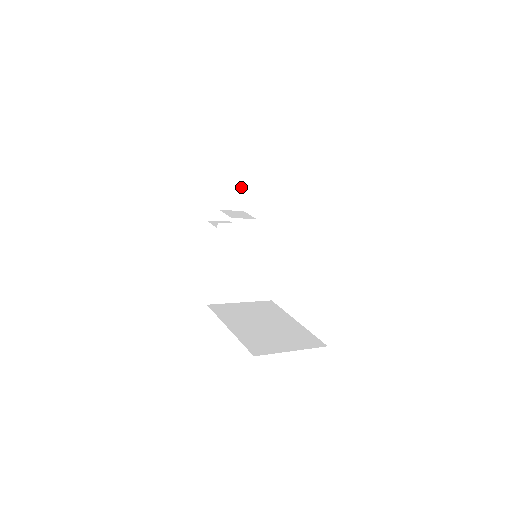
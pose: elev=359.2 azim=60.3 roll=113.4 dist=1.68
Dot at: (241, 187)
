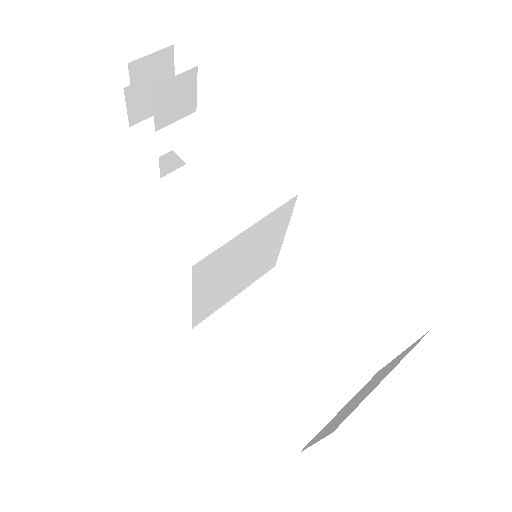
Dot at: (186, 79)
